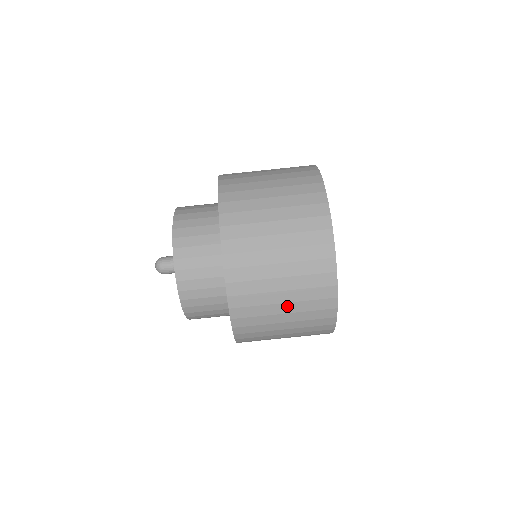
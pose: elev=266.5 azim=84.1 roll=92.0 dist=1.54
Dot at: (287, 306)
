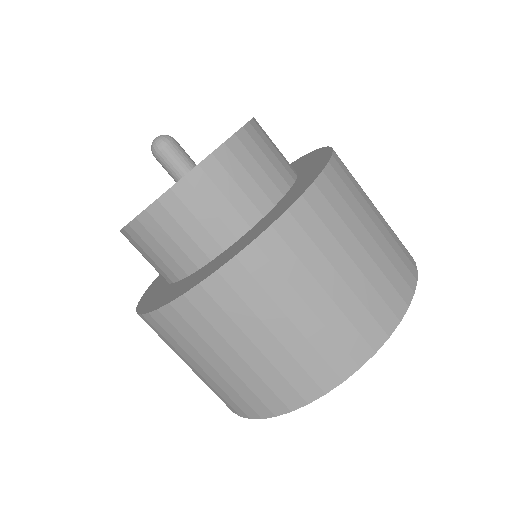
Dot at: (212, 370)
